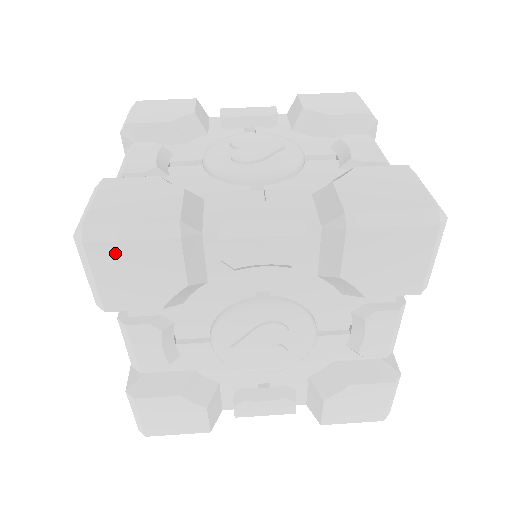
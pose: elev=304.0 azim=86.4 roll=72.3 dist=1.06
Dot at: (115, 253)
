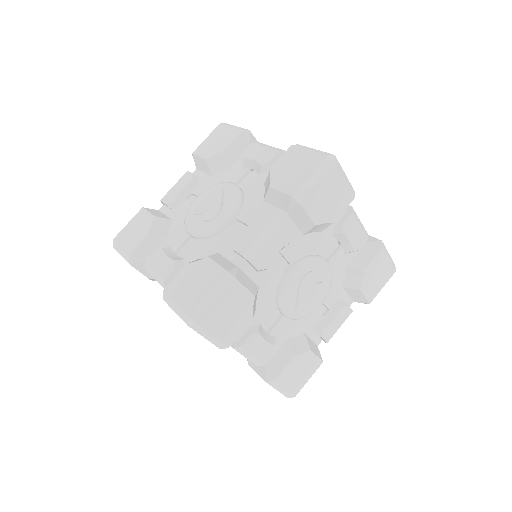
Dot at: (213, 314)
